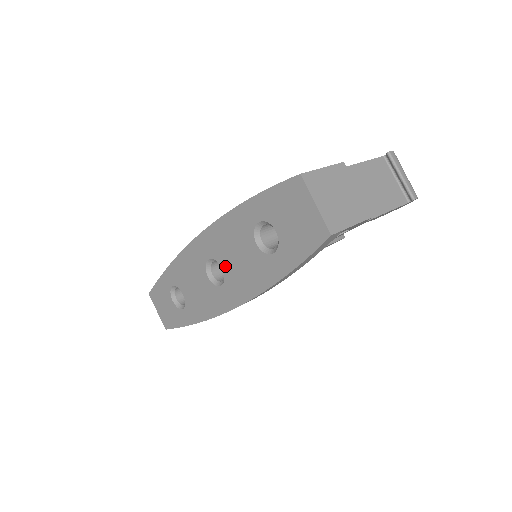
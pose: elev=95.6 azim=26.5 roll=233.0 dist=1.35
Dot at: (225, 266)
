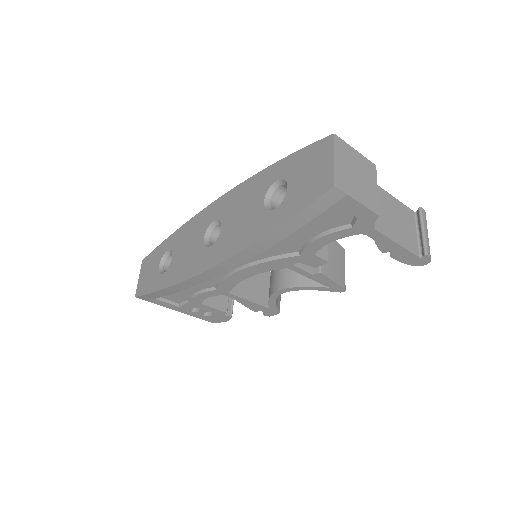
Dot at: (225, 225)
